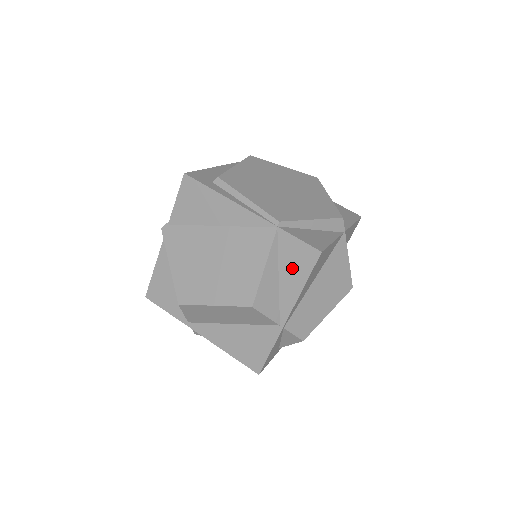
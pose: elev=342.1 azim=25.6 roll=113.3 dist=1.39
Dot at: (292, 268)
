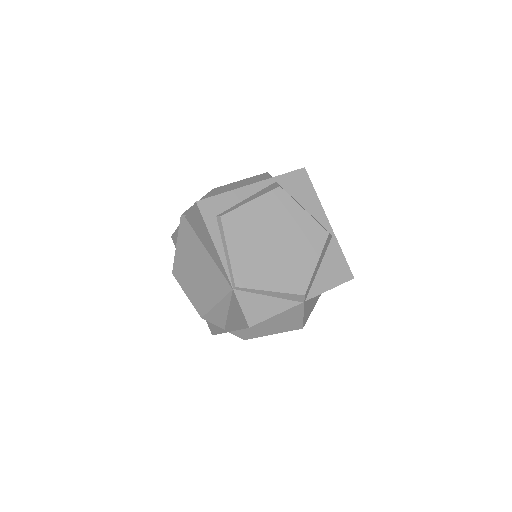
Dot at: (235, 315)
